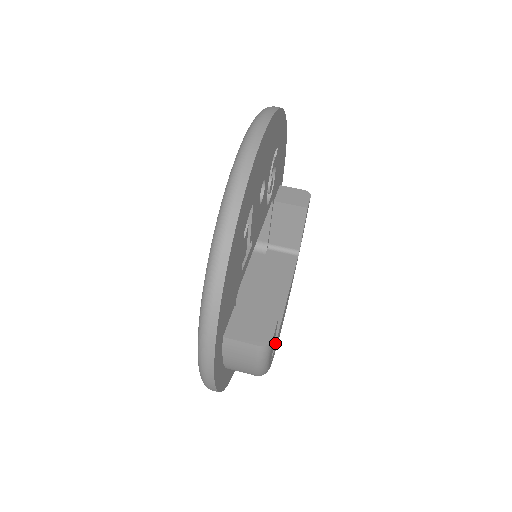
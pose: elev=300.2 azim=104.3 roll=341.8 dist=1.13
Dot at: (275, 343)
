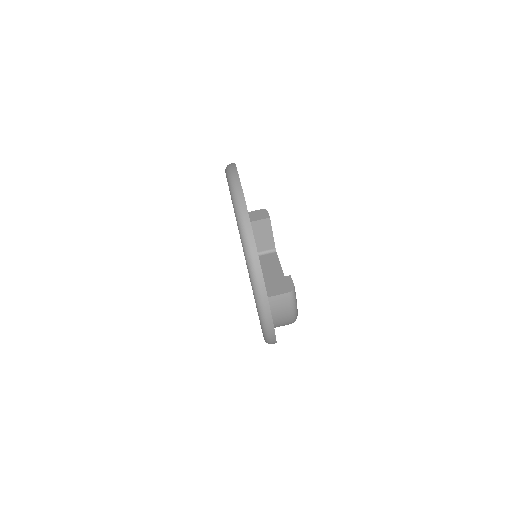
Dot at: occluded
